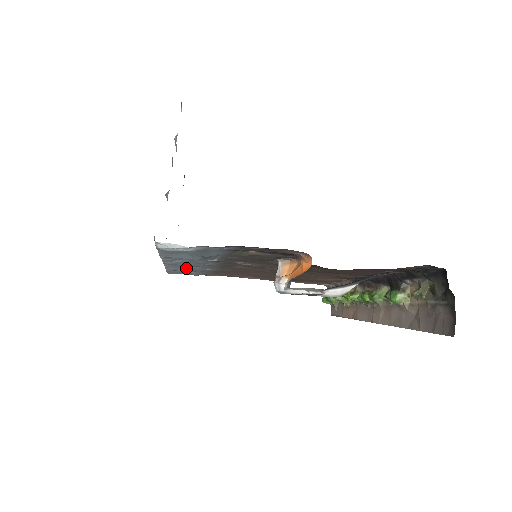
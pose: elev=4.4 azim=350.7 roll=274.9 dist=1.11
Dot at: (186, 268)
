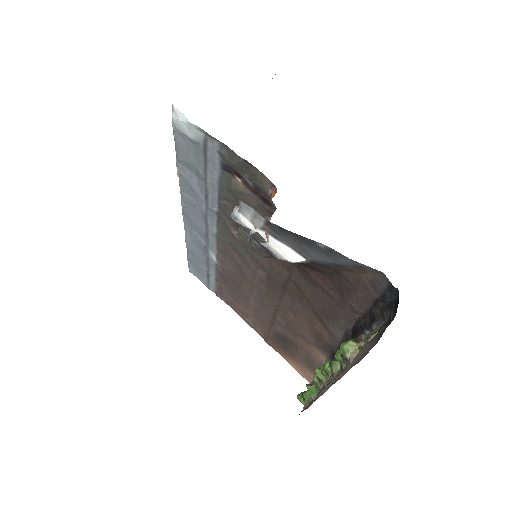
Dot at: (199, 245)
